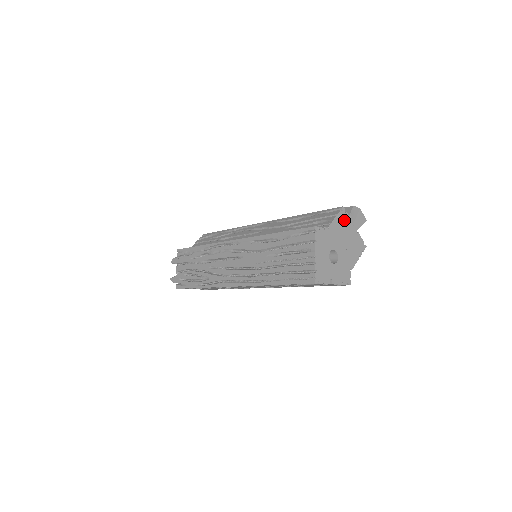
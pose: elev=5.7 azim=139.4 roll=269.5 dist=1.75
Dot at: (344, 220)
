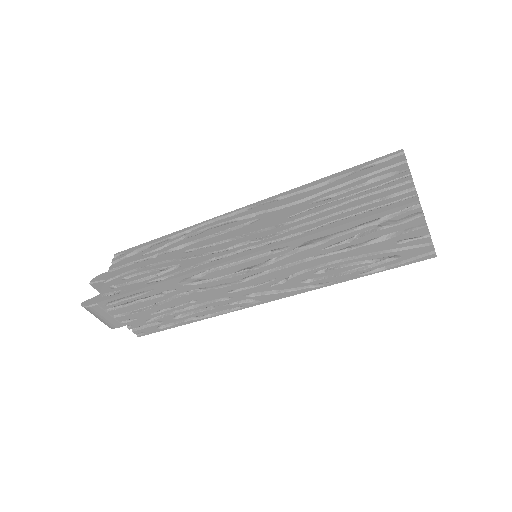
Dot at: occluded
